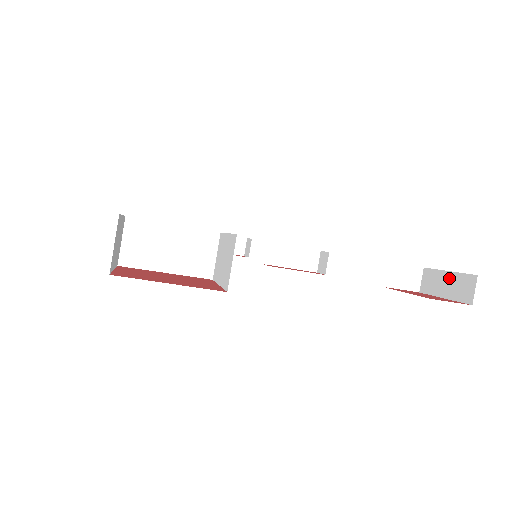
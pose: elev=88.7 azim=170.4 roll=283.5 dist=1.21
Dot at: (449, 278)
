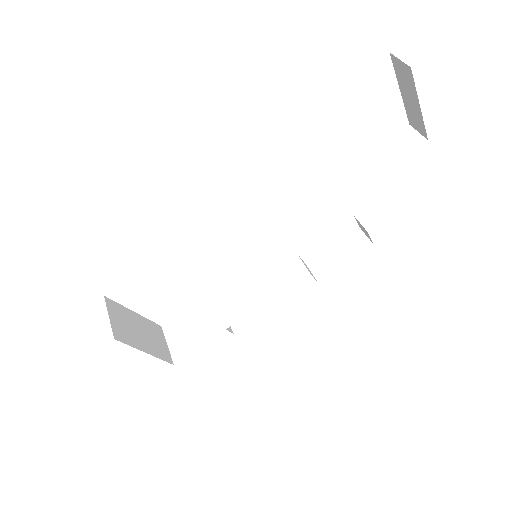
Dot at: (404, 92)
